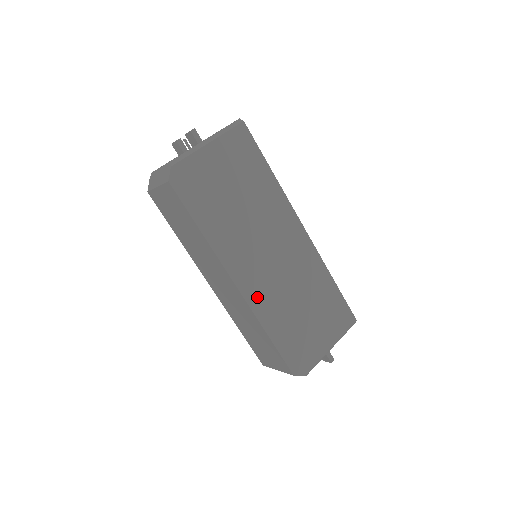
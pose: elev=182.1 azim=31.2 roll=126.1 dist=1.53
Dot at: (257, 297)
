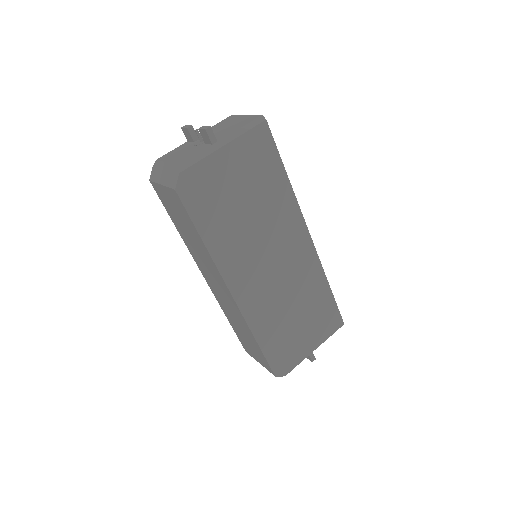
Dot at: (252, 306)
